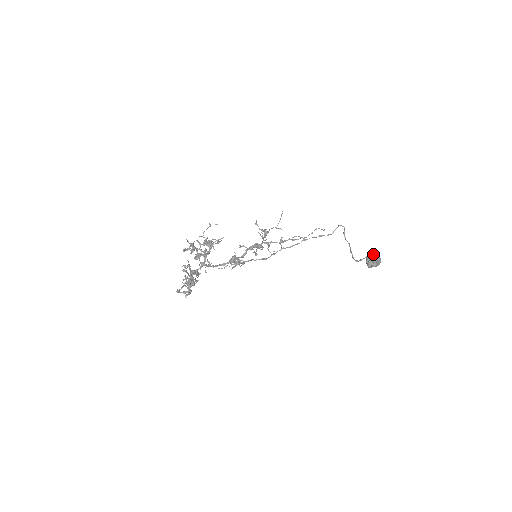
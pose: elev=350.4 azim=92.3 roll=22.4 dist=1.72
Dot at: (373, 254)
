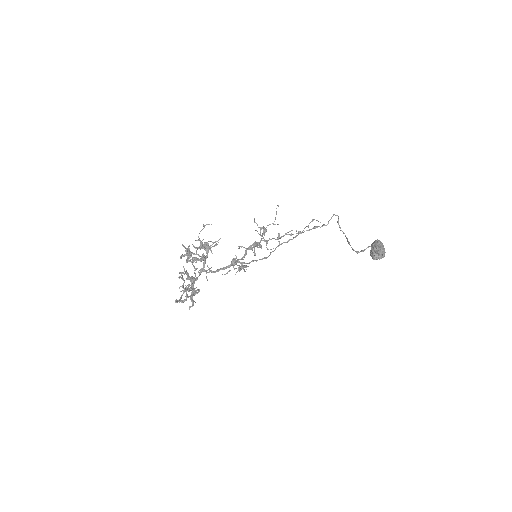
Dot at: (378, 246)
